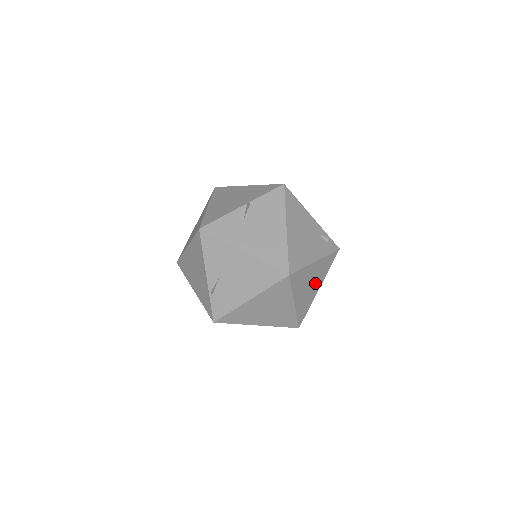
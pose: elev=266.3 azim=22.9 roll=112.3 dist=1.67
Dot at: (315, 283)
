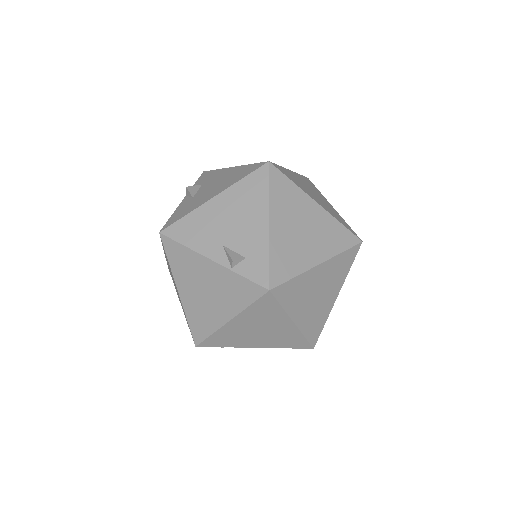
Dot at: (319, 197)
